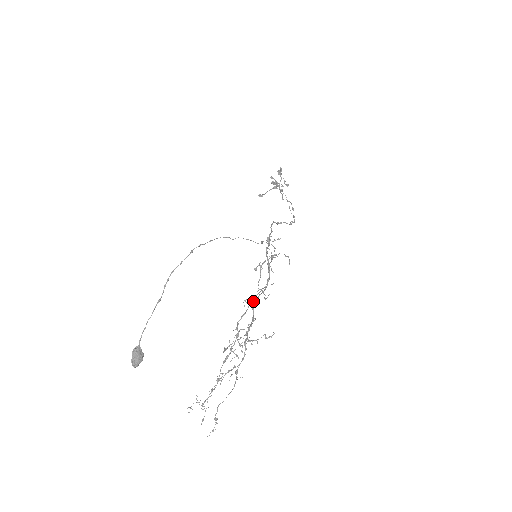
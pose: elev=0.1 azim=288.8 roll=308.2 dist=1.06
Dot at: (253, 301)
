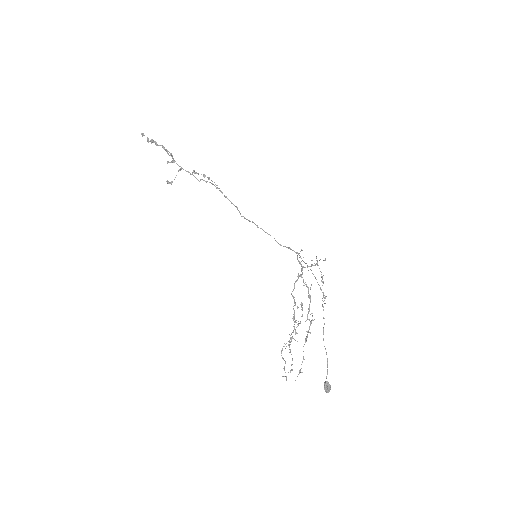
Dot at: occluded
